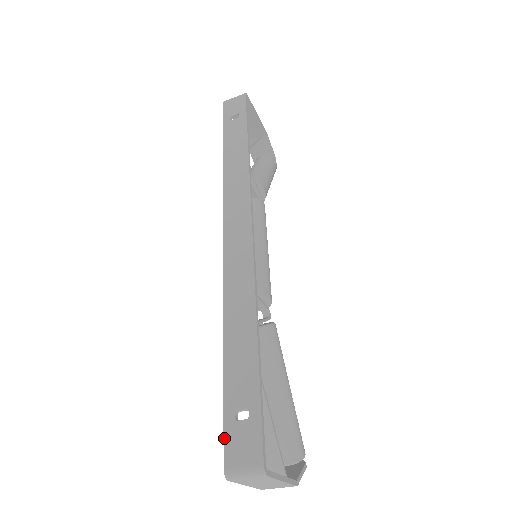
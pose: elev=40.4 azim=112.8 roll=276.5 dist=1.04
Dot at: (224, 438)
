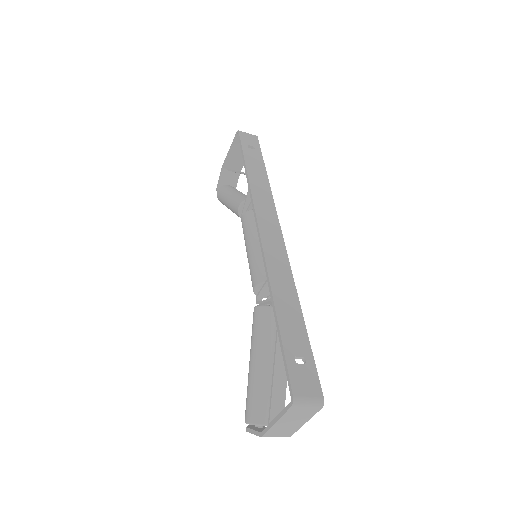
Dot at: (289, 373)
